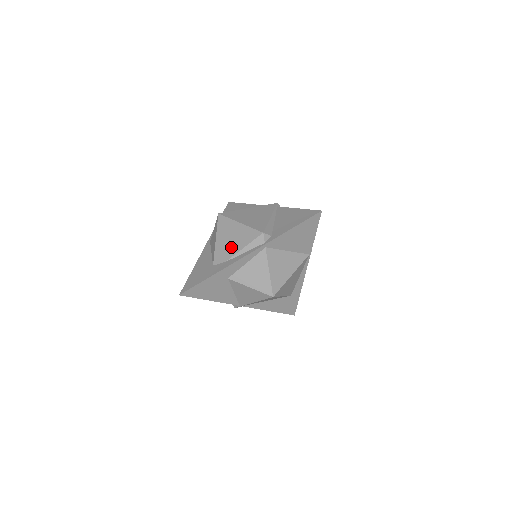
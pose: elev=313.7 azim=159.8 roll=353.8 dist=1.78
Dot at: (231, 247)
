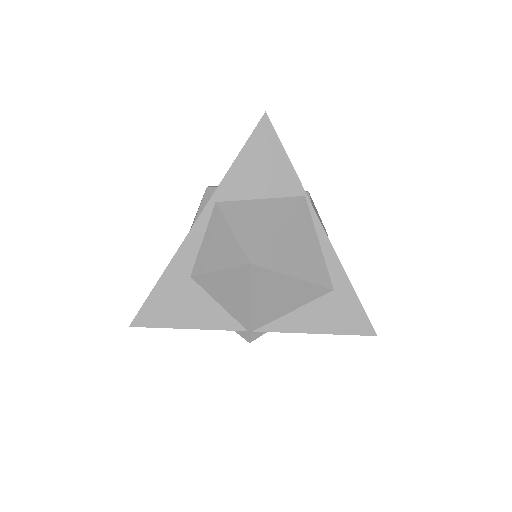
Dot at: occluded
